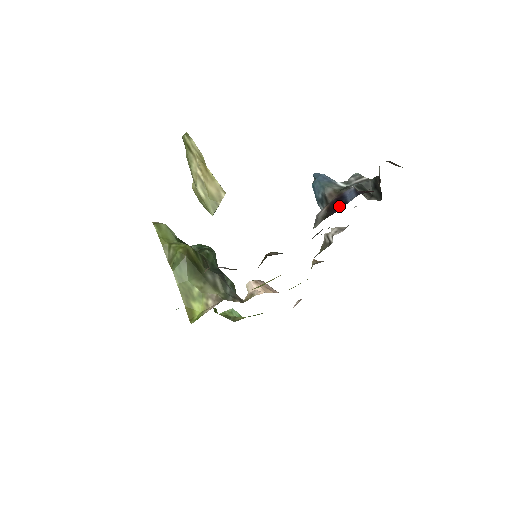
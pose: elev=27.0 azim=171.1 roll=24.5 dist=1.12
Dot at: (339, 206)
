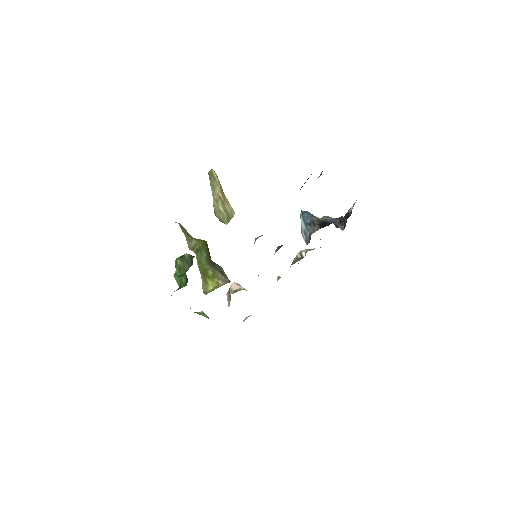
Dot at: (327, 224)
